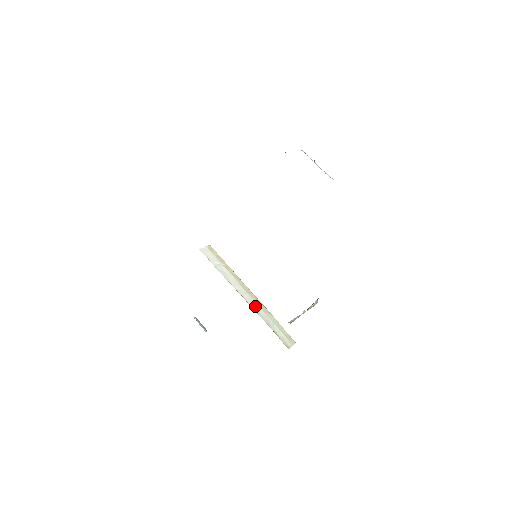
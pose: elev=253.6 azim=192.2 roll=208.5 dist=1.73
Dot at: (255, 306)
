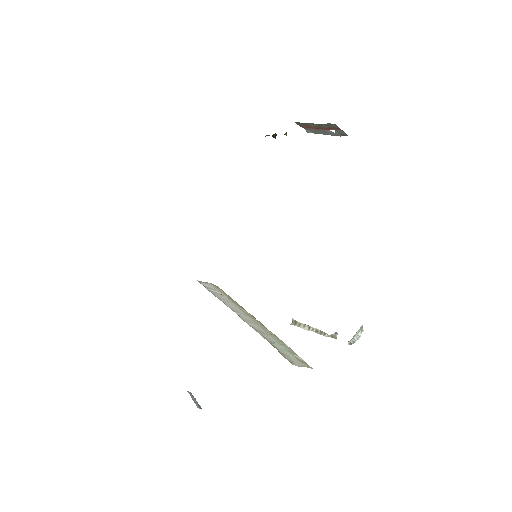
Dot at: (253, 324)
